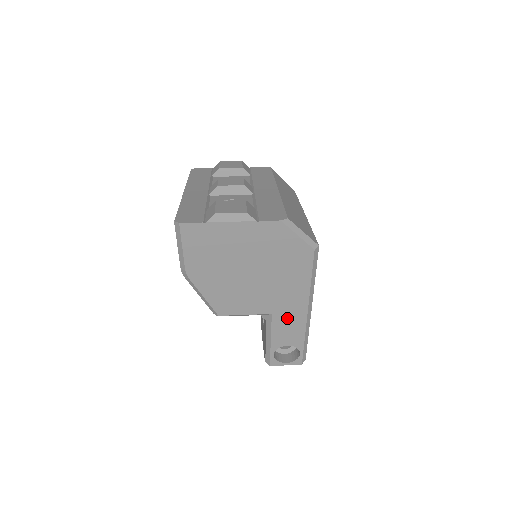
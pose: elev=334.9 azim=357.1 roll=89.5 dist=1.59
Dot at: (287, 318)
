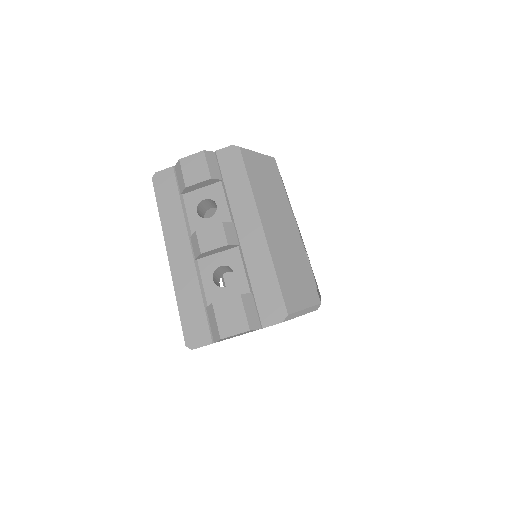
Dot at: occluded
